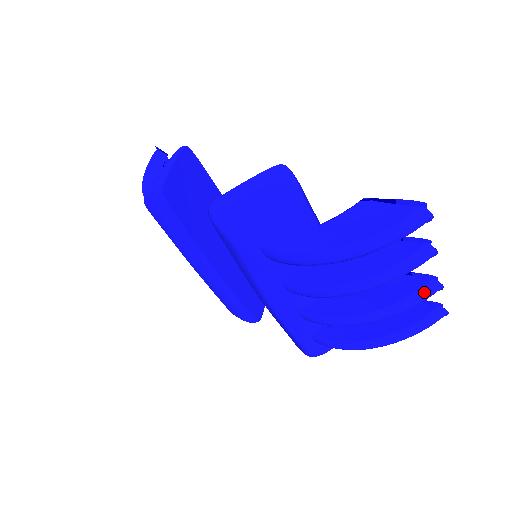
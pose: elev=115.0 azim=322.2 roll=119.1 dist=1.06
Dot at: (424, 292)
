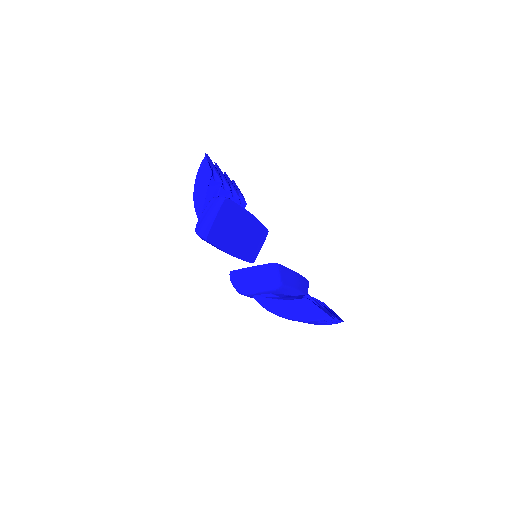
Dot at: (330, 322)
